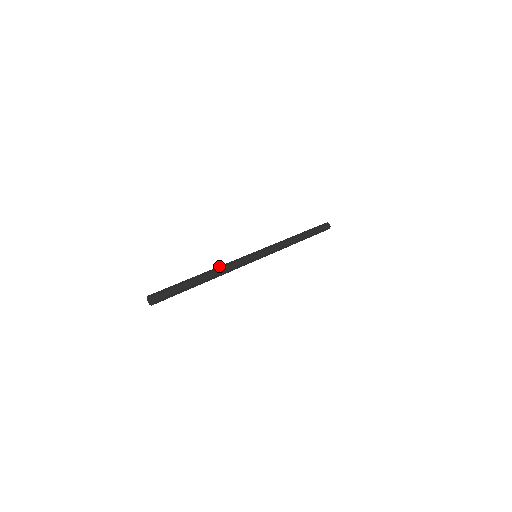
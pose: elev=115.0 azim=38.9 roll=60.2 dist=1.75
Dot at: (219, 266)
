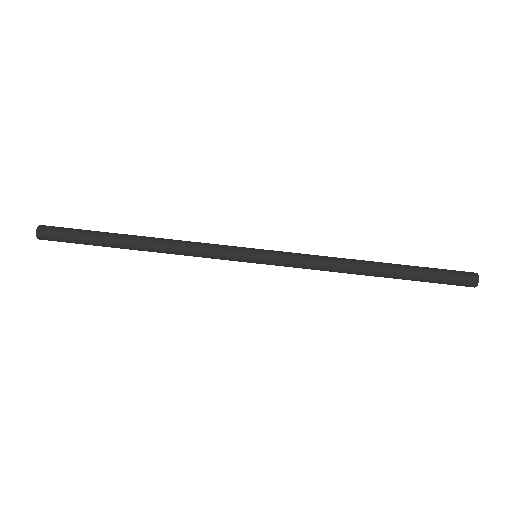
Dot at: (171, 243)
